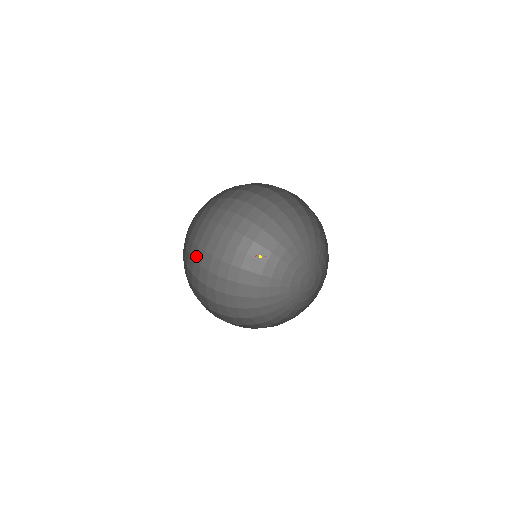
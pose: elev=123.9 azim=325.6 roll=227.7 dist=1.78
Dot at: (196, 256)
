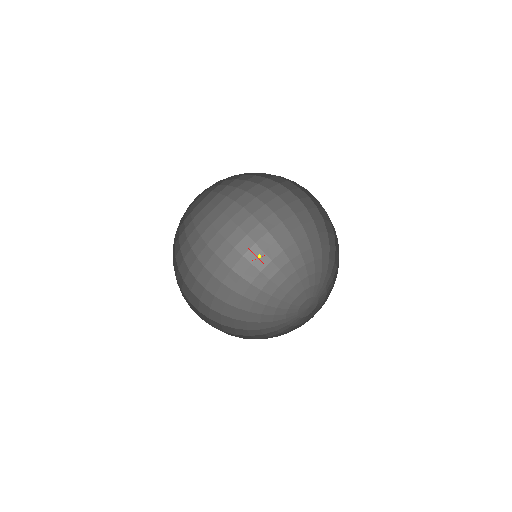
Dot at: (195, 244)
